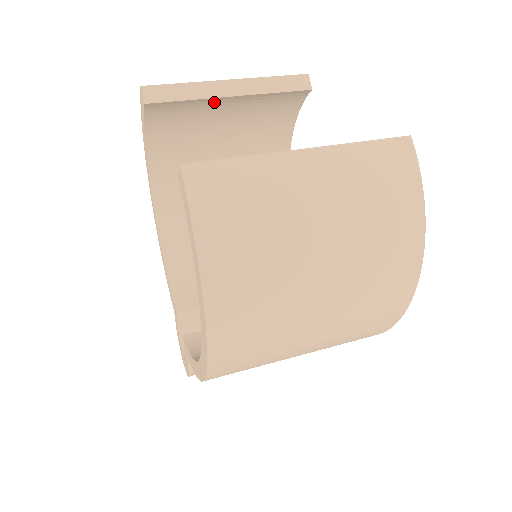
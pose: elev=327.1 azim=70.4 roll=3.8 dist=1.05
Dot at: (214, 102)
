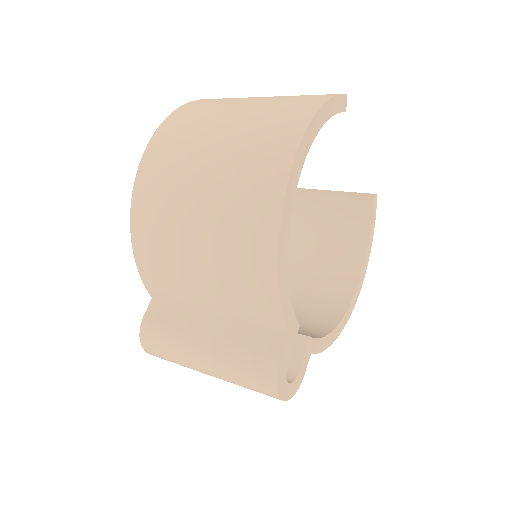
Dot at: (301, 199)
